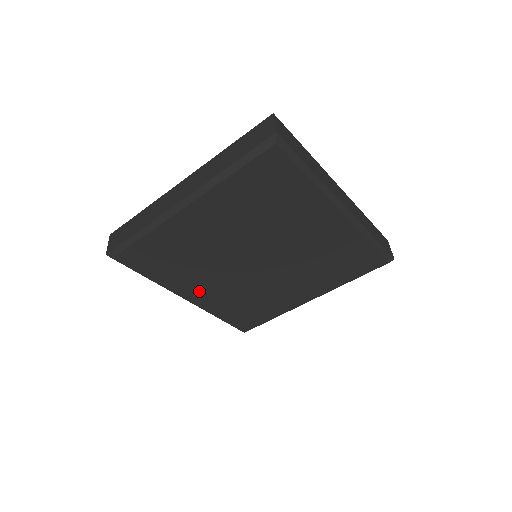
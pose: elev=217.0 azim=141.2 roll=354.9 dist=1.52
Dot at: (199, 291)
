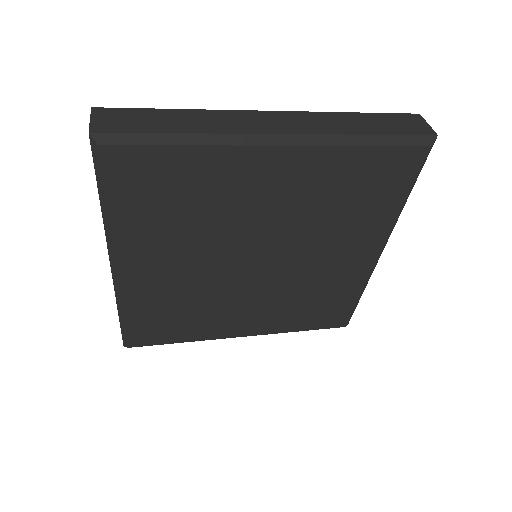
Dot at: (149, 265)
